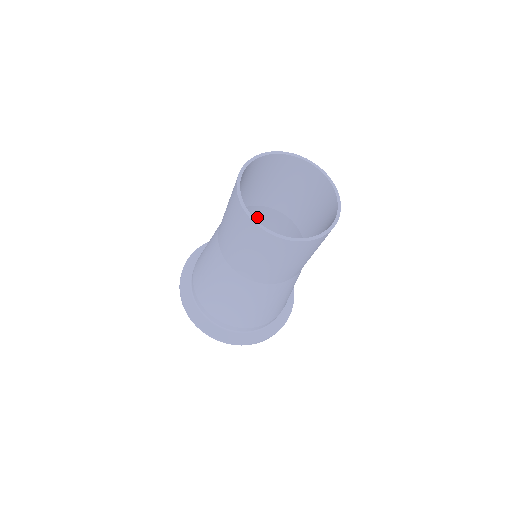
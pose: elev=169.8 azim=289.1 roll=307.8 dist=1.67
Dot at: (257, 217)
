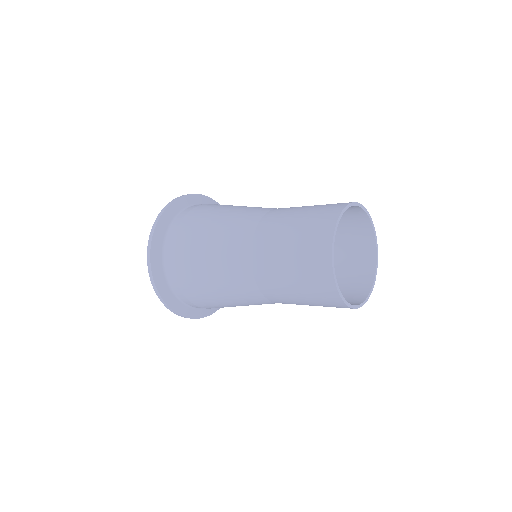
Dot at: occluded
